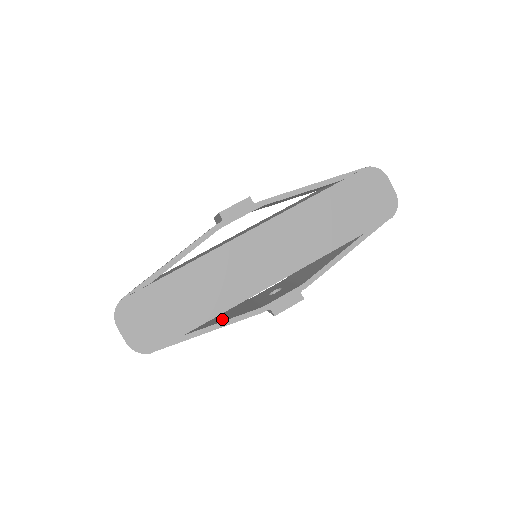
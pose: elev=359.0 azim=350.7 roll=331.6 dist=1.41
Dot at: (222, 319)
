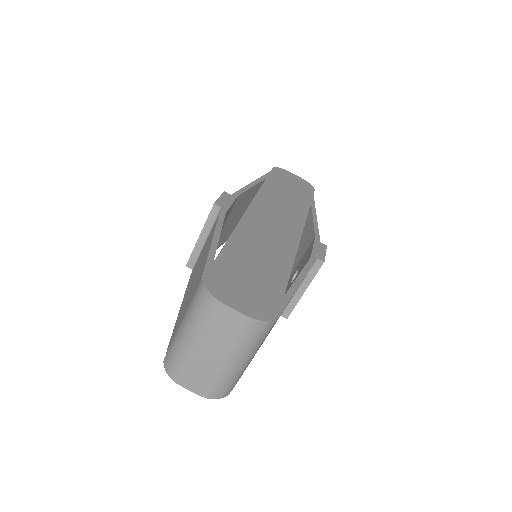
Dot at: occluded
